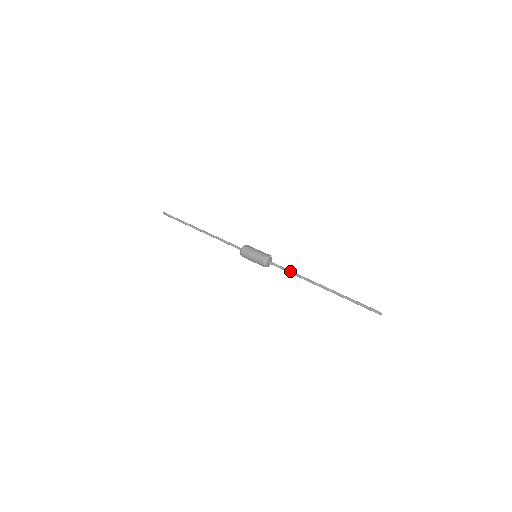
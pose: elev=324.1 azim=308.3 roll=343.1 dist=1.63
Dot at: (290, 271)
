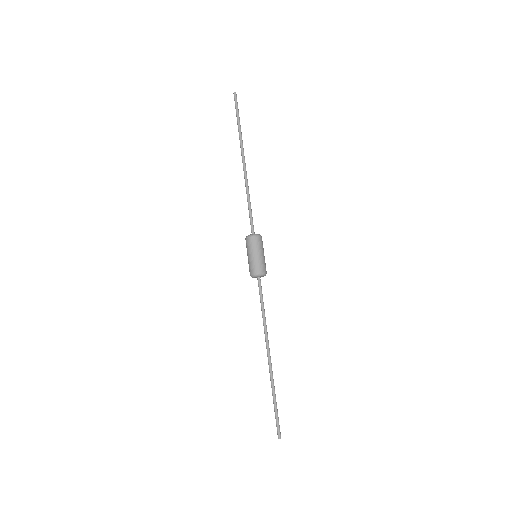
Dot at: (264, 310)
